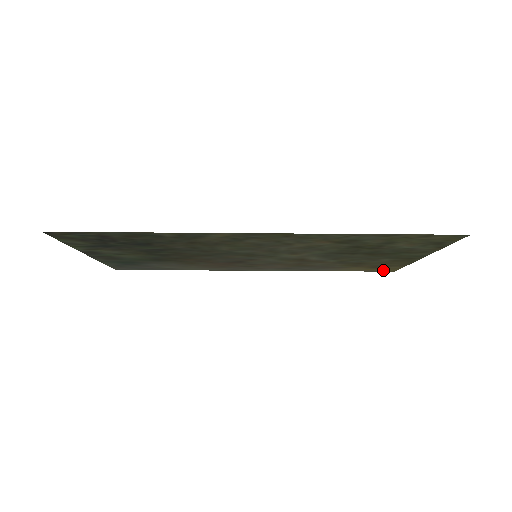
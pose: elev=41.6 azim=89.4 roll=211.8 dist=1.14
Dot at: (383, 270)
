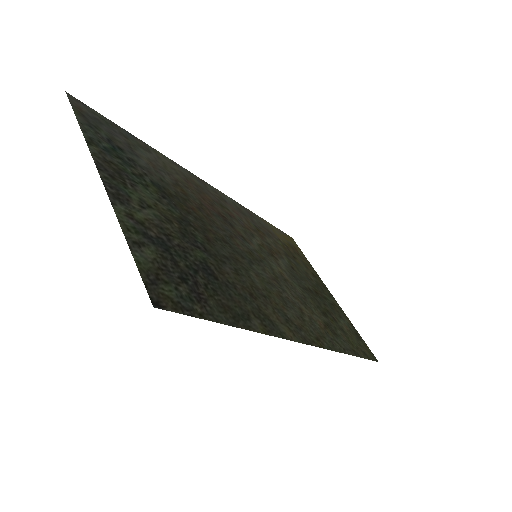
Dot at: (290, 238)
